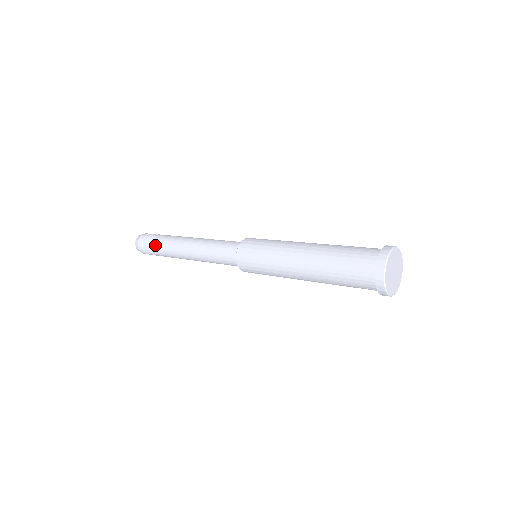
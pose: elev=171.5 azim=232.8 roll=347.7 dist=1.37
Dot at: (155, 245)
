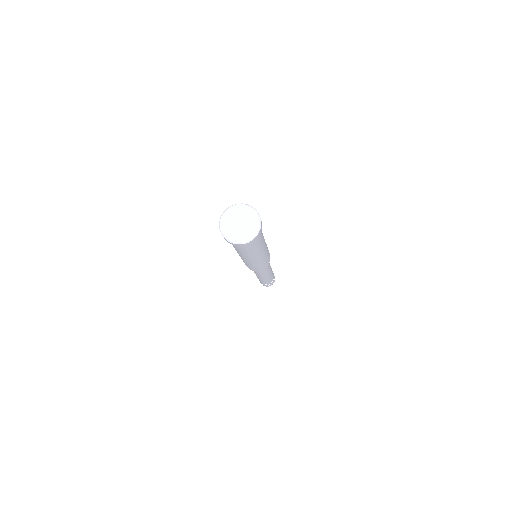
Dot at: occluded
